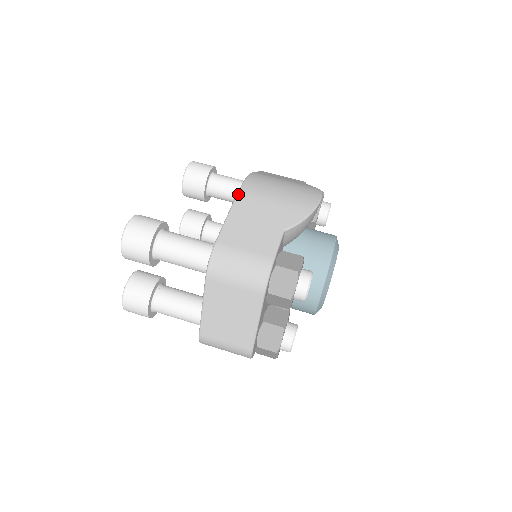
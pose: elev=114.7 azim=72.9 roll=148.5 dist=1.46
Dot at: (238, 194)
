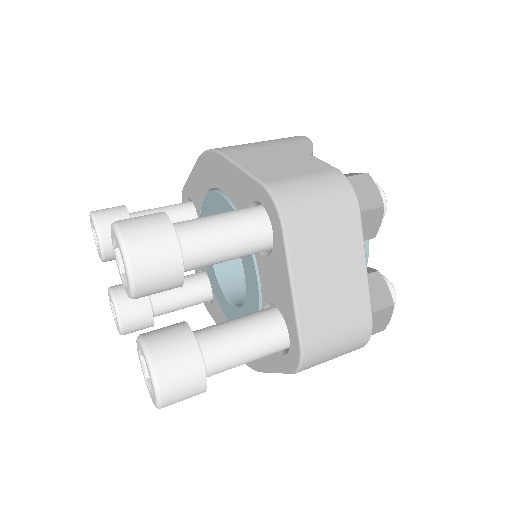
Dot at: (223, 153)
